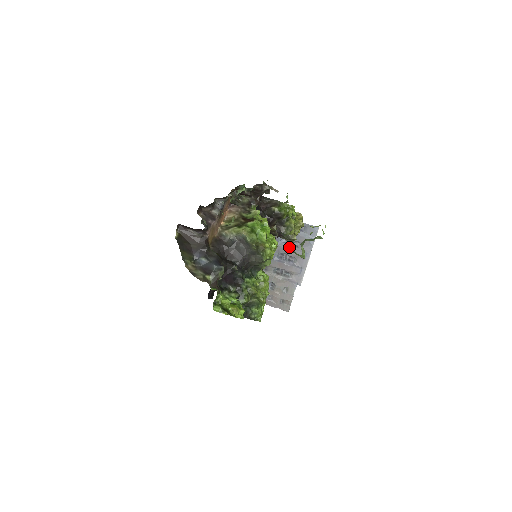
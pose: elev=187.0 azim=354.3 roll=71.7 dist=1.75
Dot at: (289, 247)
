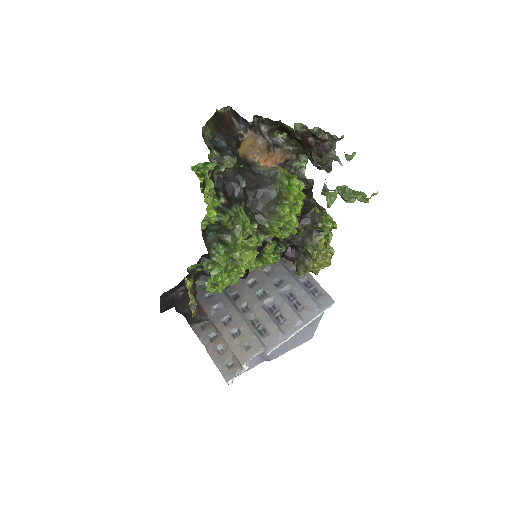
Dot at: (288, 302)
